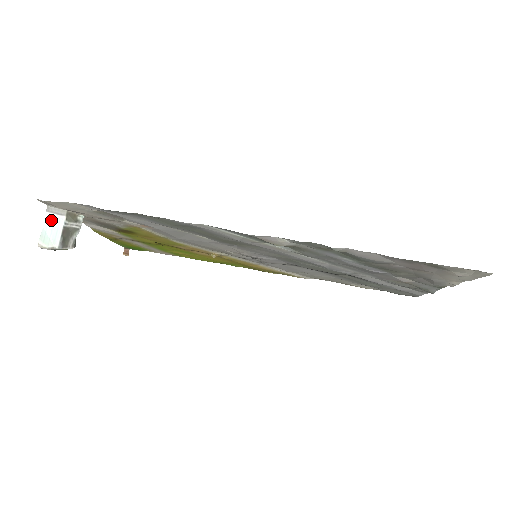
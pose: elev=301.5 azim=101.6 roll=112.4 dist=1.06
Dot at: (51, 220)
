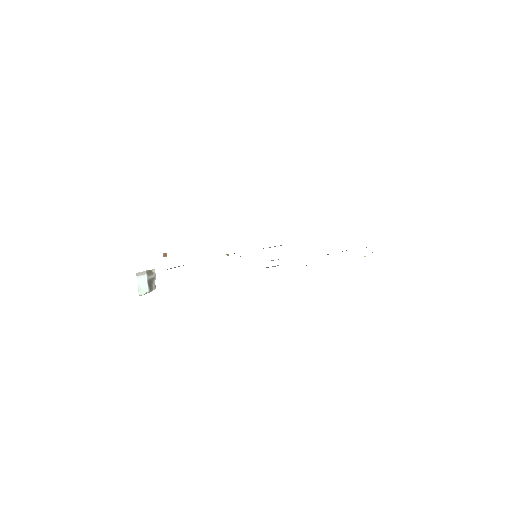
Dot at: (140, 279)
